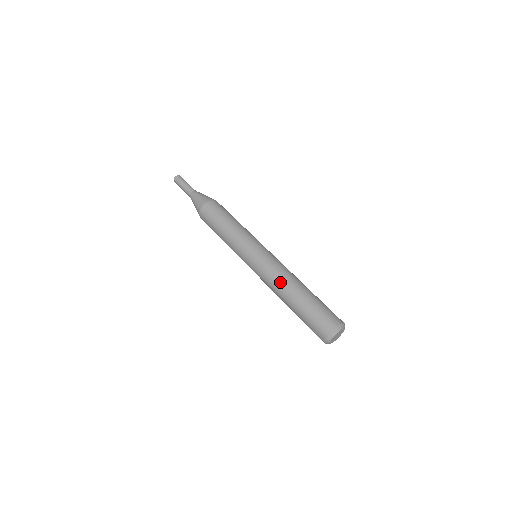
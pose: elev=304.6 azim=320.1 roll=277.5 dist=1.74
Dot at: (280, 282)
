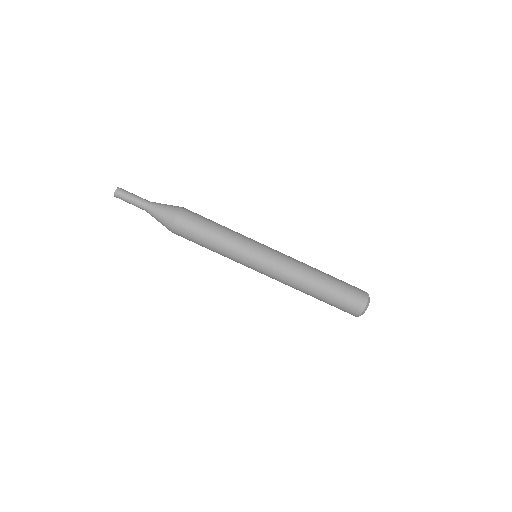
Dot at: occluded
